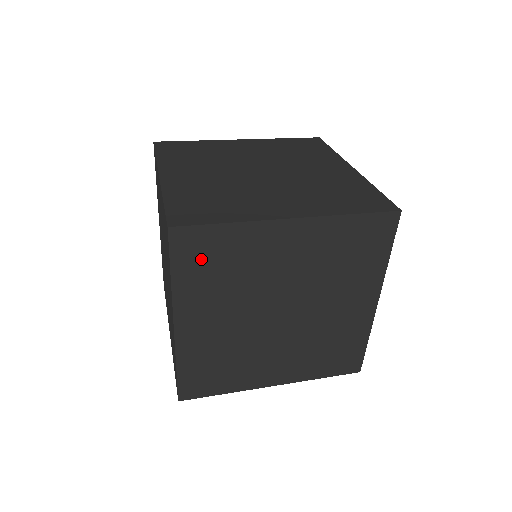
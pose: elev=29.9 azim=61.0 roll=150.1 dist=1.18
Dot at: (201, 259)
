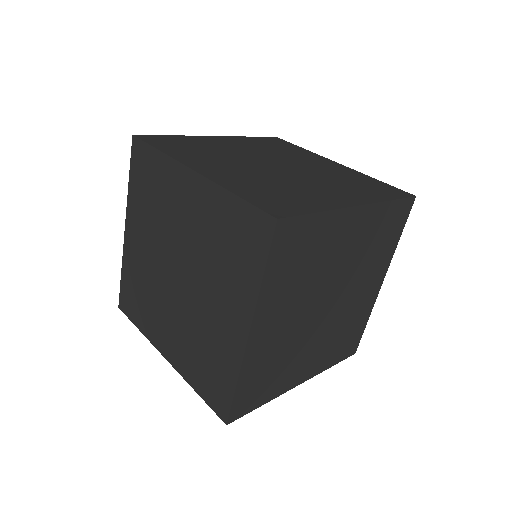
Dot at: occluded
